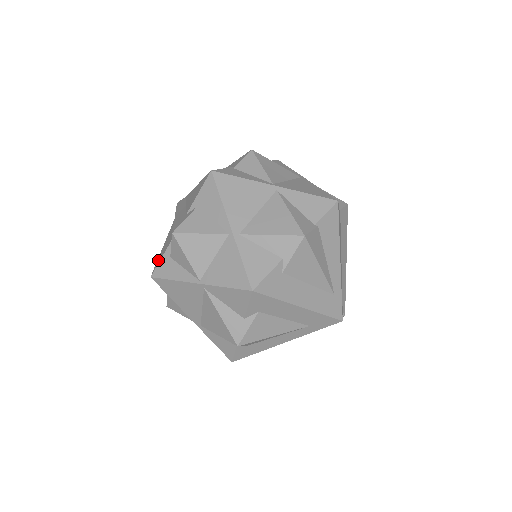
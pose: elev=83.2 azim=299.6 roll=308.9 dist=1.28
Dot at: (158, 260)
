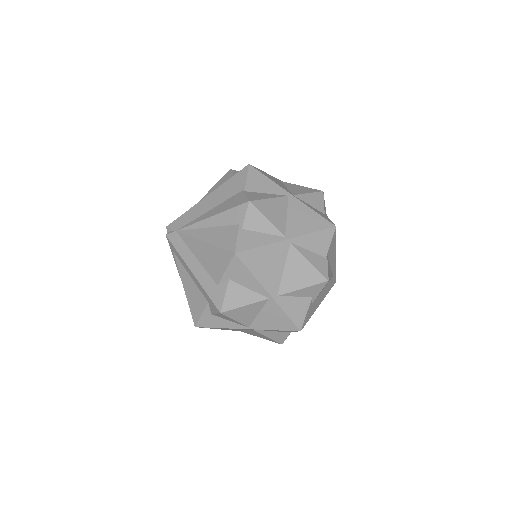
Dot at: (194, 312)
